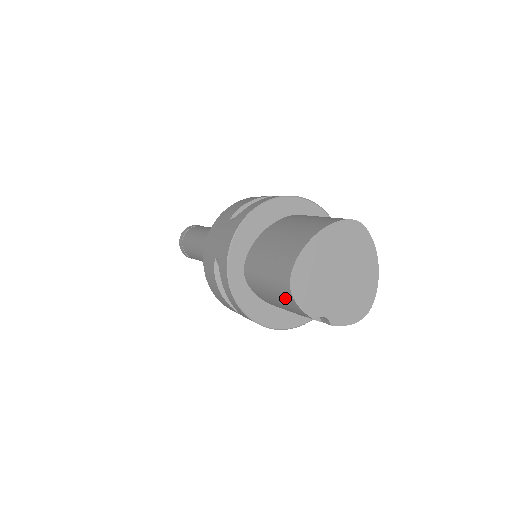
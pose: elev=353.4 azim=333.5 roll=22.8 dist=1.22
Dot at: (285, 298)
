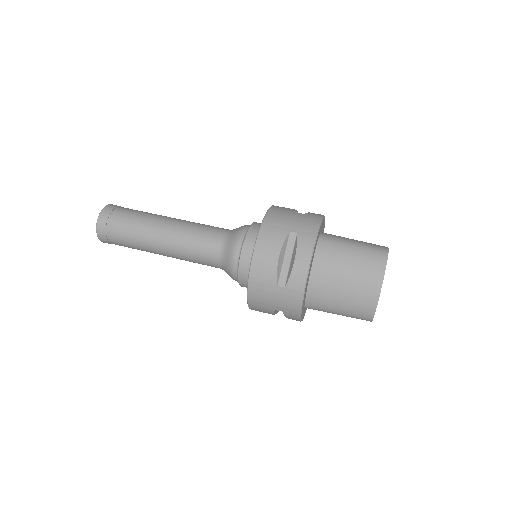
Dot at: occluded
